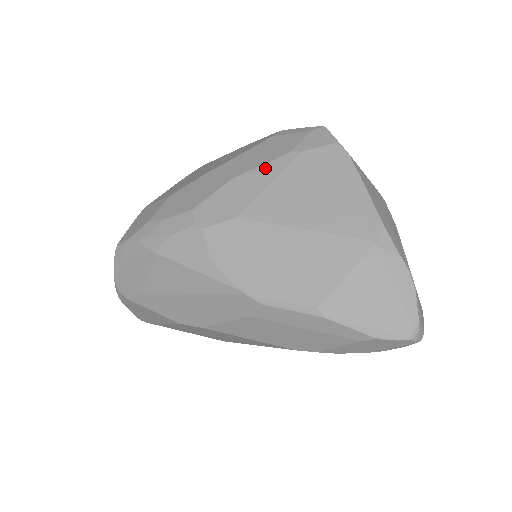
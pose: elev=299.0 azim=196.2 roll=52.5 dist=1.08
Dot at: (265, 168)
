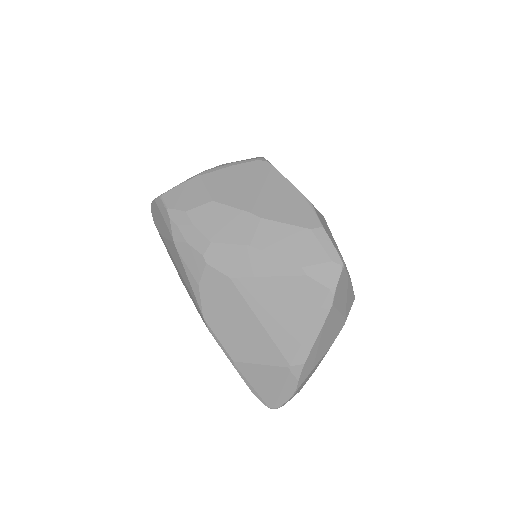
Dot at: (276, 262)
